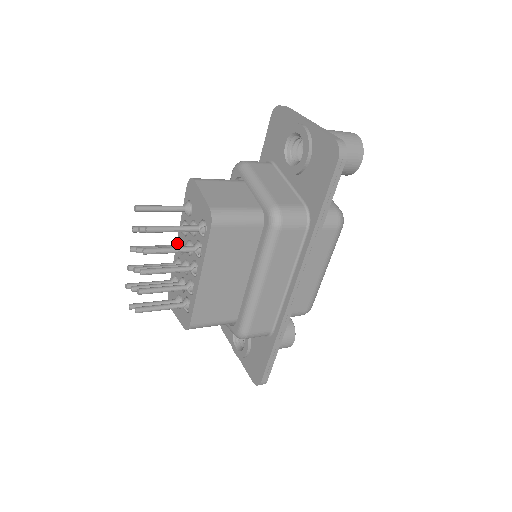
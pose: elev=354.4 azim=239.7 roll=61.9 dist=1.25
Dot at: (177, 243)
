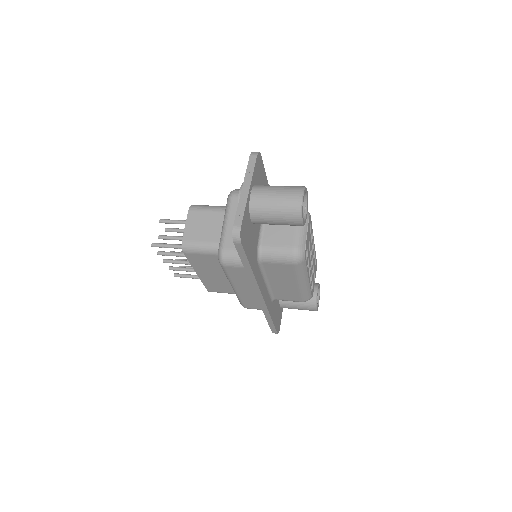
Dot at: occluded
